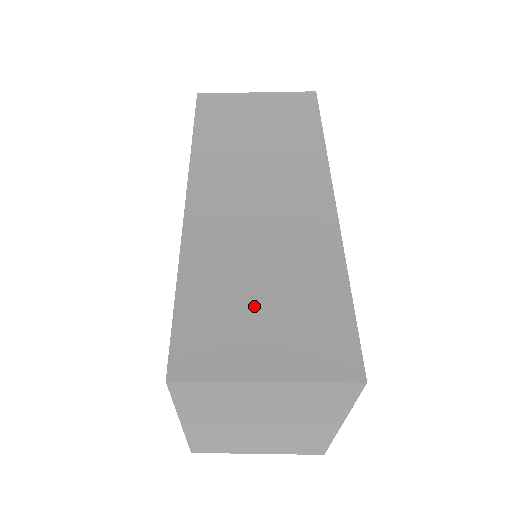
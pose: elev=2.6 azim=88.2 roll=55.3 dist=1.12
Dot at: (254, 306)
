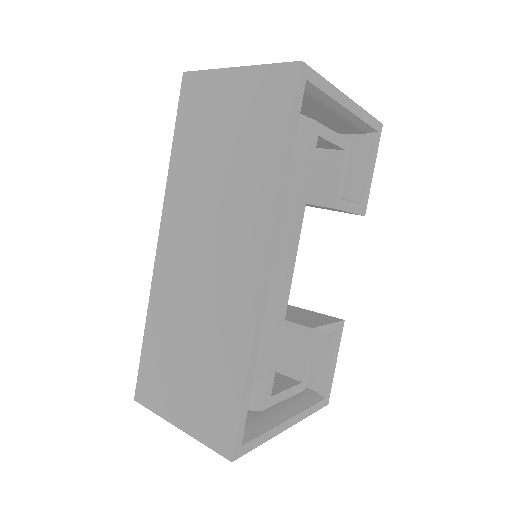
Dot at: (182, 367)
